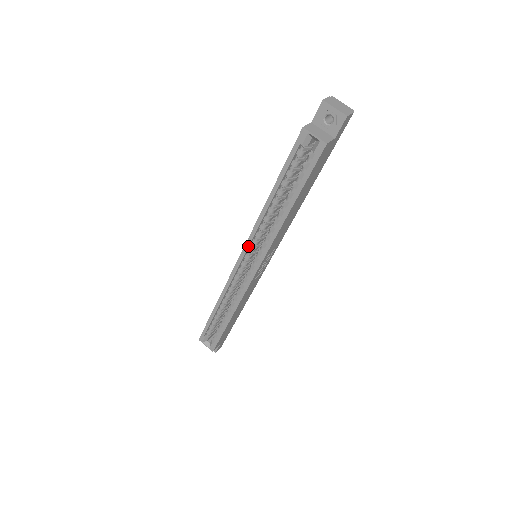
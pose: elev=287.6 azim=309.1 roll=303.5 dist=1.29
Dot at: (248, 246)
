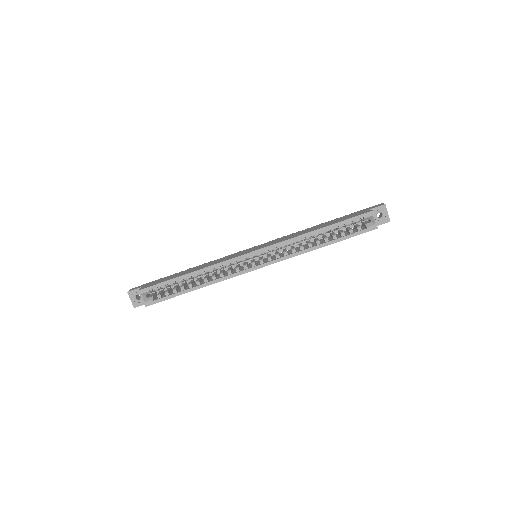
Dot at: (270, 248)
